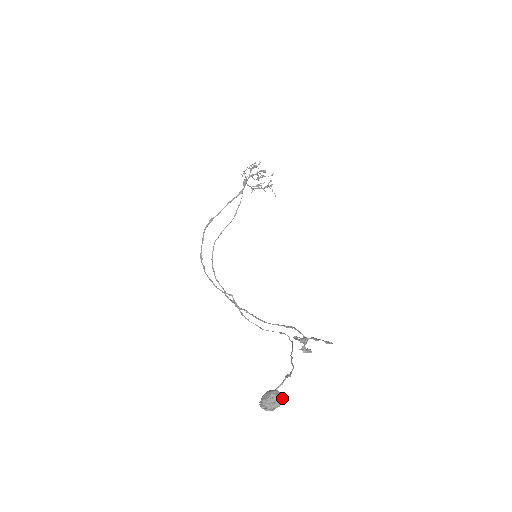
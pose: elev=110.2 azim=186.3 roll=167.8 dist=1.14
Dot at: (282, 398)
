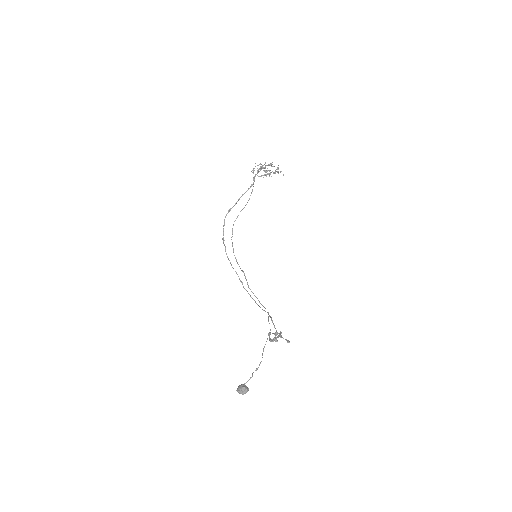
Dot at: (247, 391)
